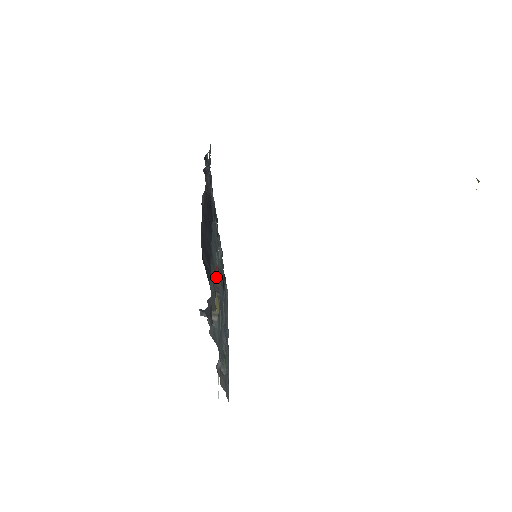
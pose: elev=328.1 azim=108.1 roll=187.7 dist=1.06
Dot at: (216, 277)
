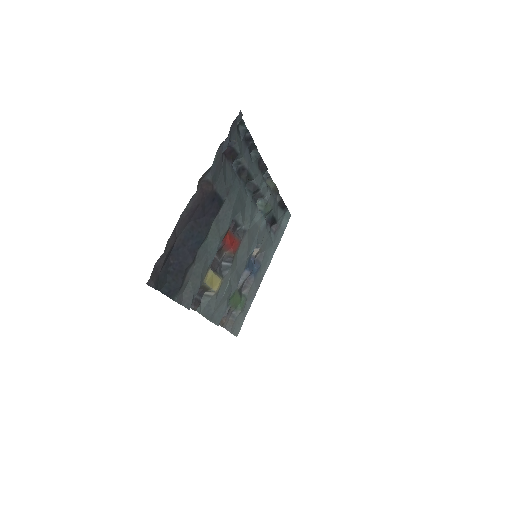
Dot at: (230, 248)
